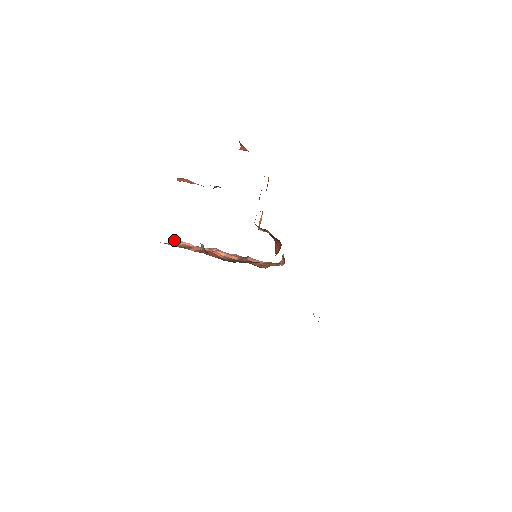
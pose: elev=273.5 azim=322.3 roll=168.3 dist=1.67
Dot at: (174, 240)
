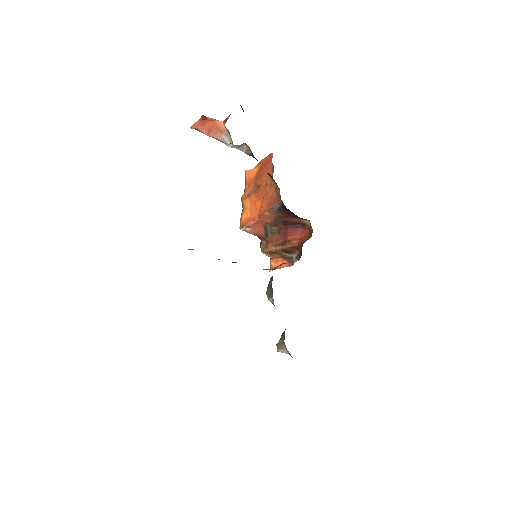
Dot at: occluded
